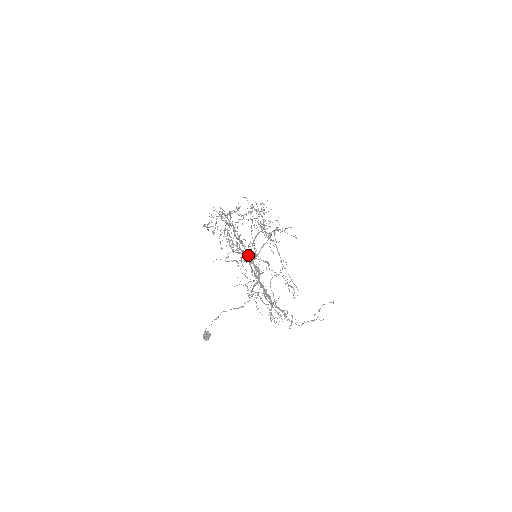
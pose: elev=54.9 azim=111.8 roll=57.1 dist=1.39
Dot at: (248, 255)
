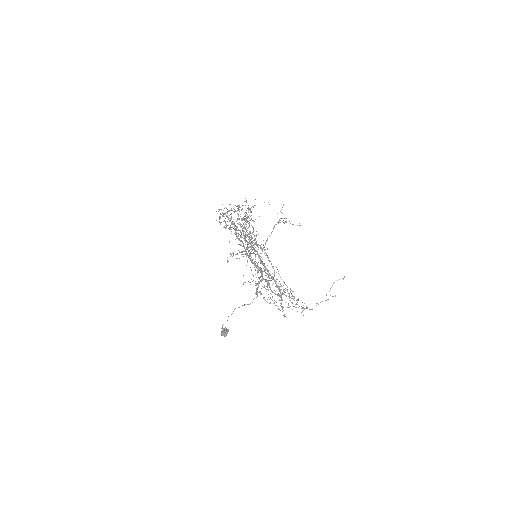
Dot at: (250, 254)
